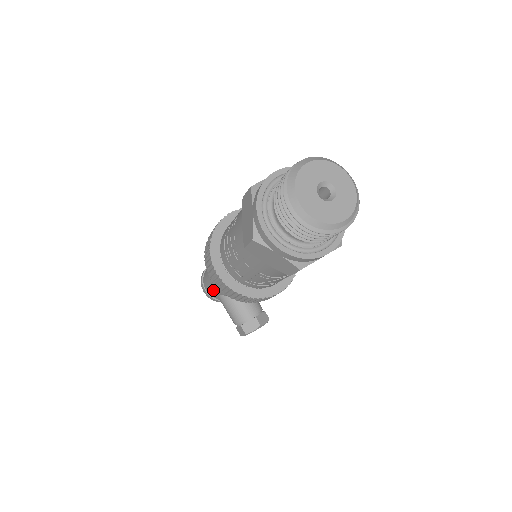
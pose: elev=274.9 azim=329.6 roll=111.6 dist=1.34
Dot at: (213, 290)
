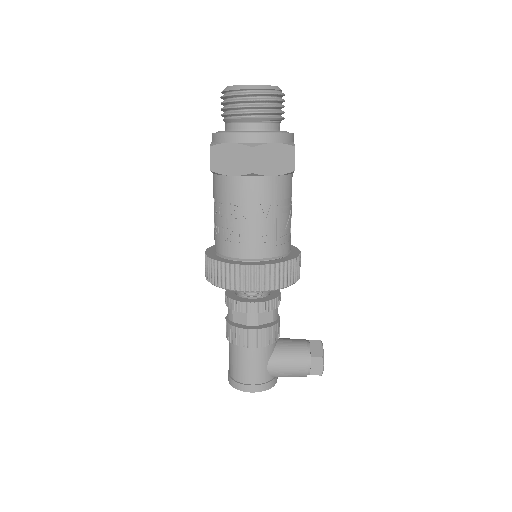
Dot at: (258, 364)
